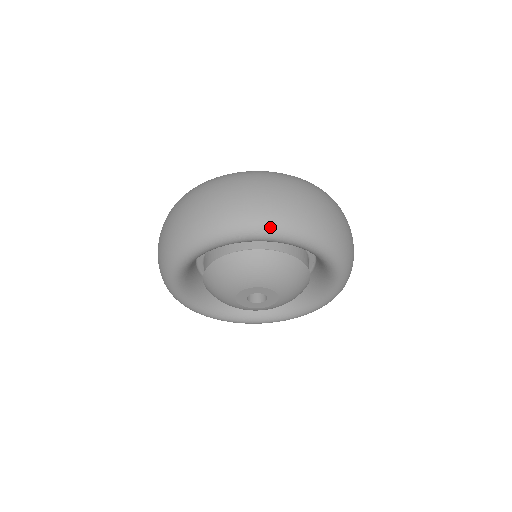
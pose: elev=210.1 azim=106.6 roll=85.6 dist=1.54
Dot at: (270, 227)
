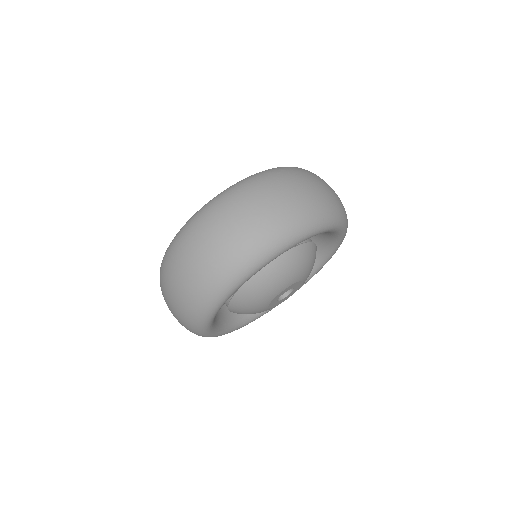
Dot at: (302, 230)
